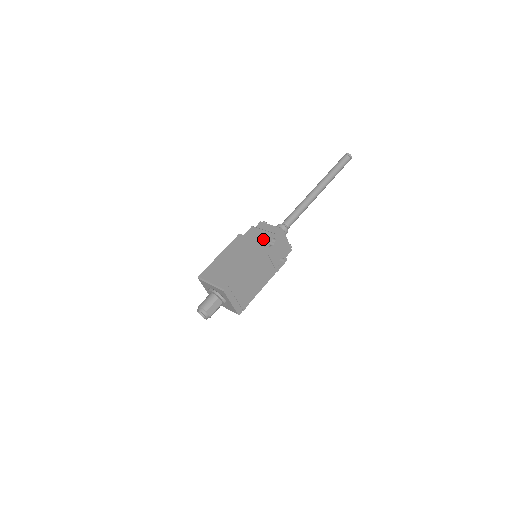
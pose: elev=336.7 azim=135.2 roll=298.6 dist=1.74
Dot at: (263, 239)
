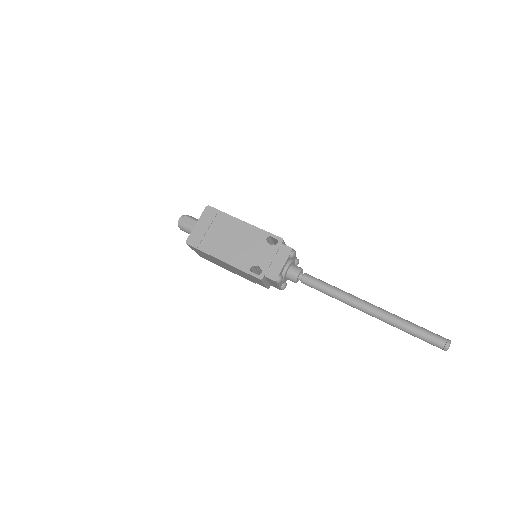
Dot at: occluded
